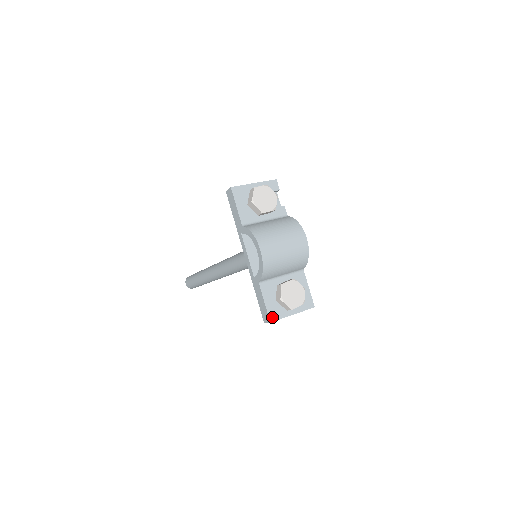
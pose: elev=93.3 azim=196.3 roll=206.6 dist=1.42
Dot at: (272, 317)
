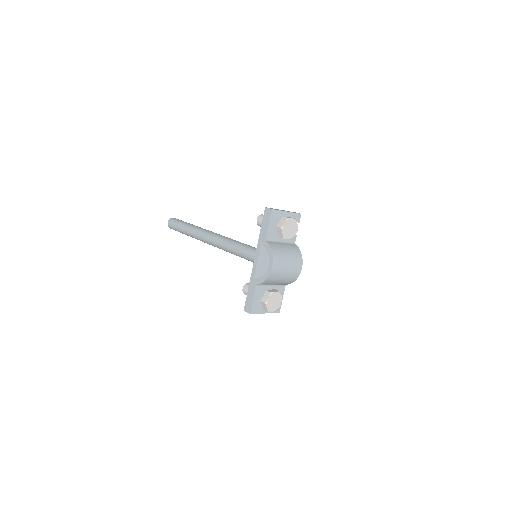
Dot at: (253, 311)
